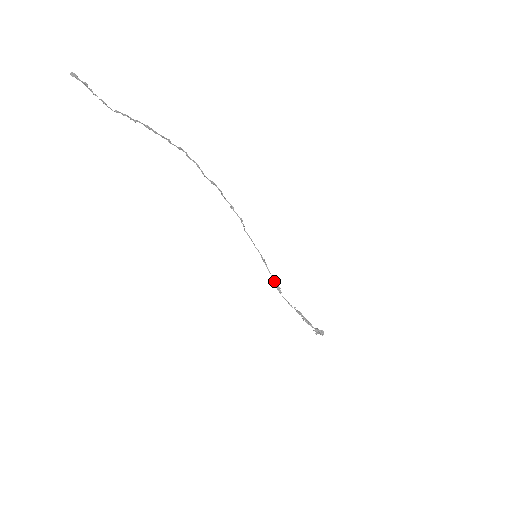
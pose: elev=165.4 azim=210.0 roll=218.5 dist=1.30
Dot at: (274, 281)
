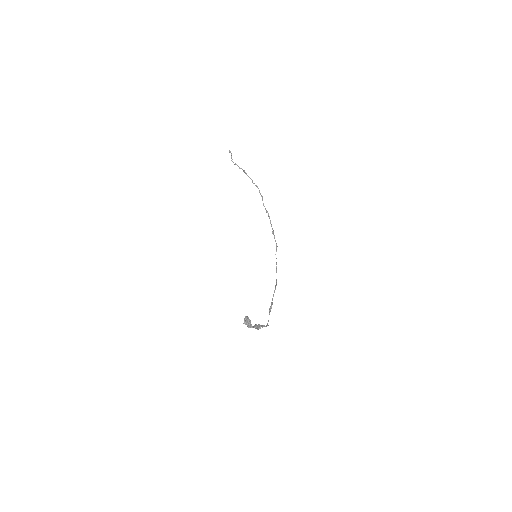
Dot at: (272, 302)
